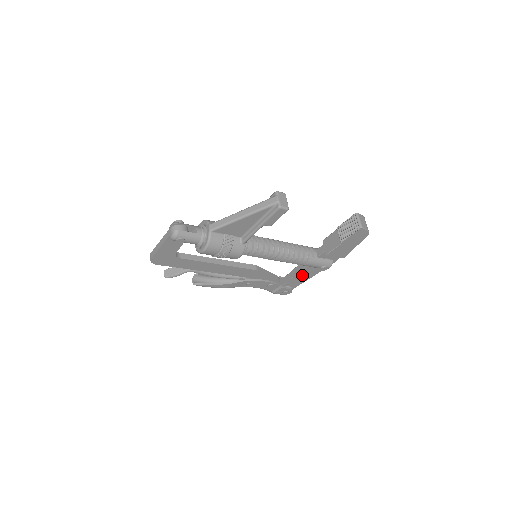
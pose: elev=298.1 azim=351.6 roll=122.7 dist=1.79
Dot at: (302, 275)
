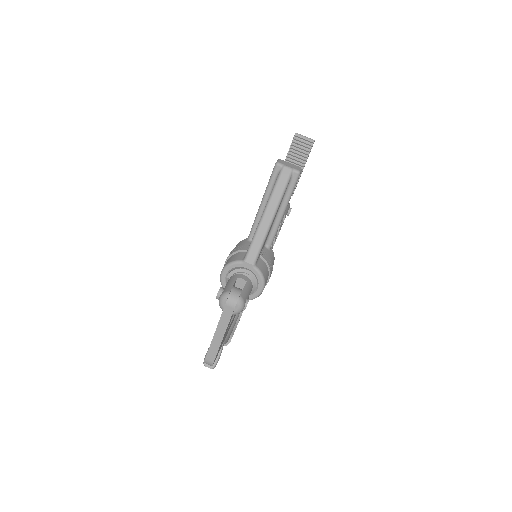
Dot at: occluded
